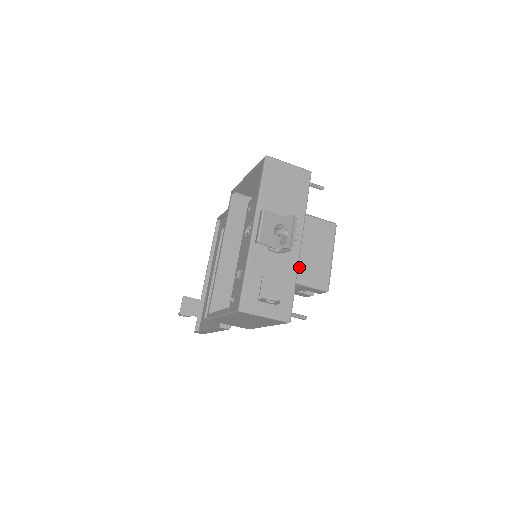
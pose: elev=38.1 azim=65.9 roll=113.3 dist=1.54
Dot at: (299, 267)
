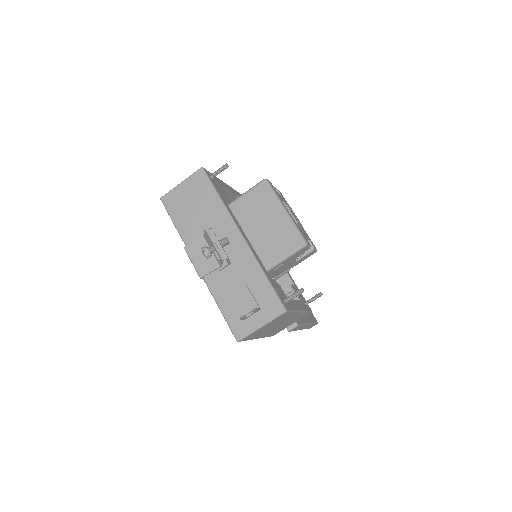
Dot at: (263, 252)
